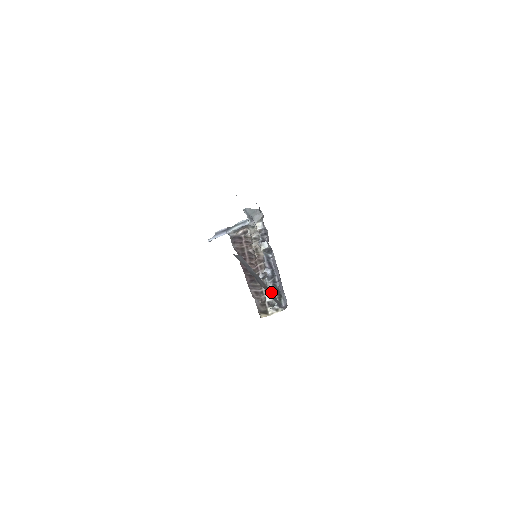
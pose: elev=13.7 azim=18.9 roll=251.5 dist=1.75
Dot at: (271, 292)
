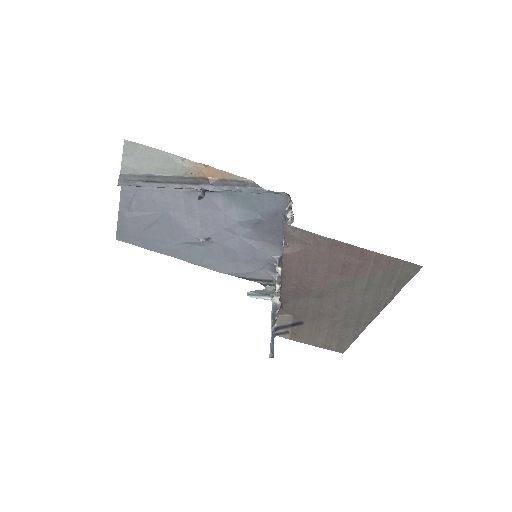
Dot at: occluded
